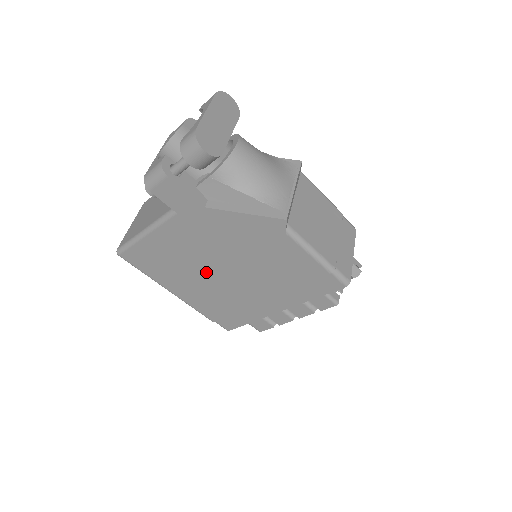
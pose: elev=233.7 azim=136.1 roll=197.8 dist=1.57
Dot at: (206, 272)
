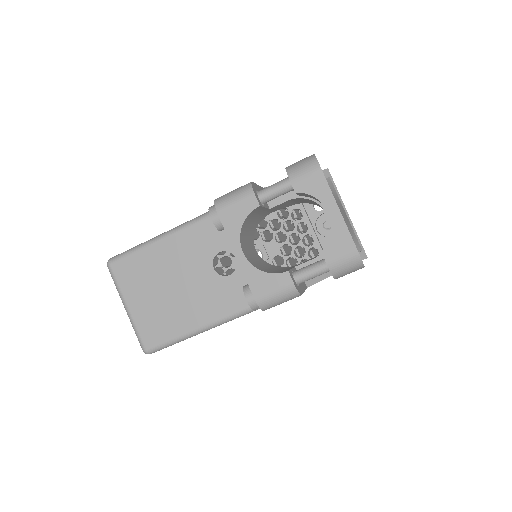
Dot at: occluded
